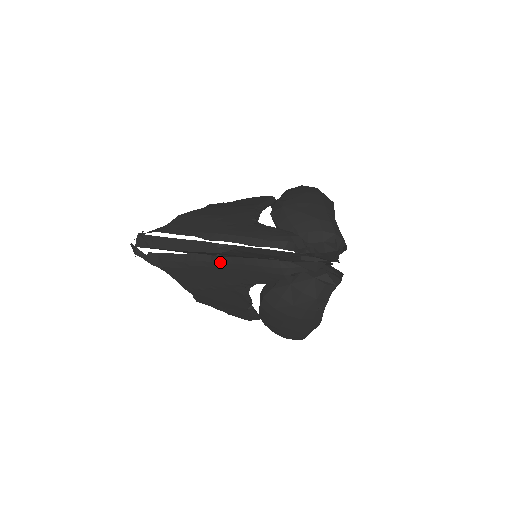
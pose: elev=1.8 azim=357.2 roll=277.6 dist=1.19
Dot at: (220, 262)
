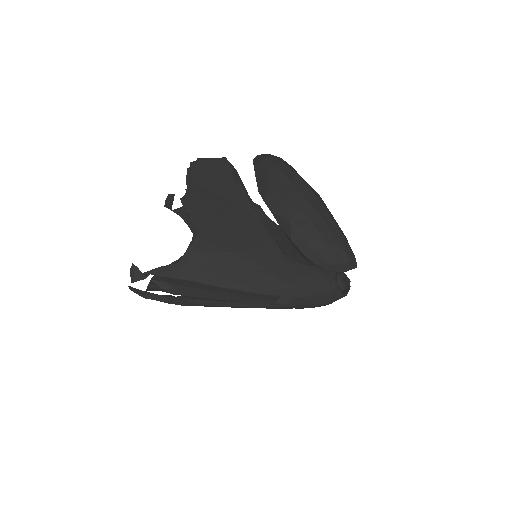
Dot at: (273, 308)
